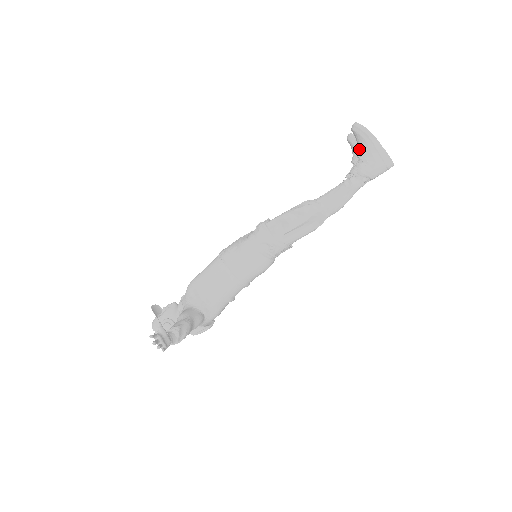
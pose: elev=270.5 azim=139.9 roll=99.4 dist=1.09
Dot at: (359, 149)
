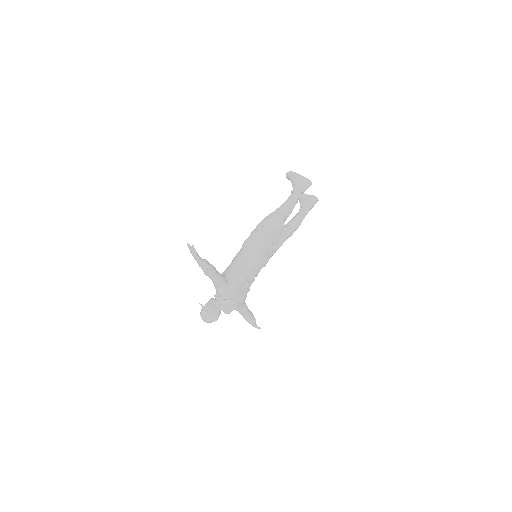
Dot at: (291, 181)
